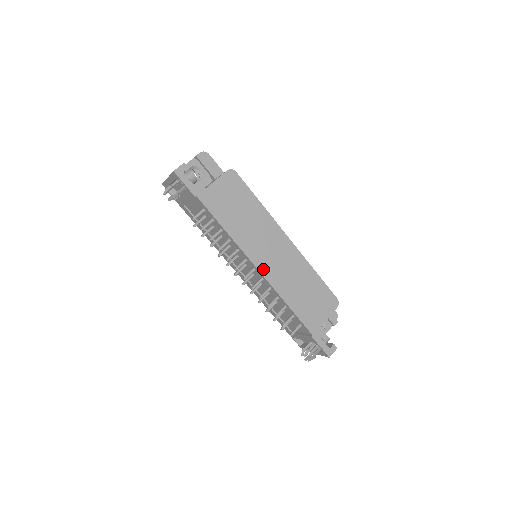
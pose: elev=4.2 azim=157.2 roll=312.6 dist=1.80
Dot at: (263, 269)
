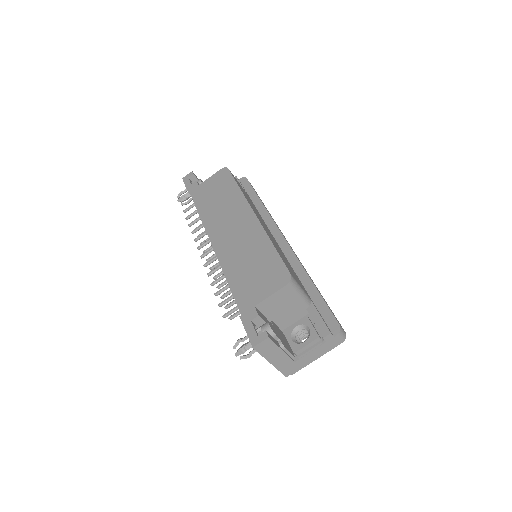
Dot at: (216, 243)
